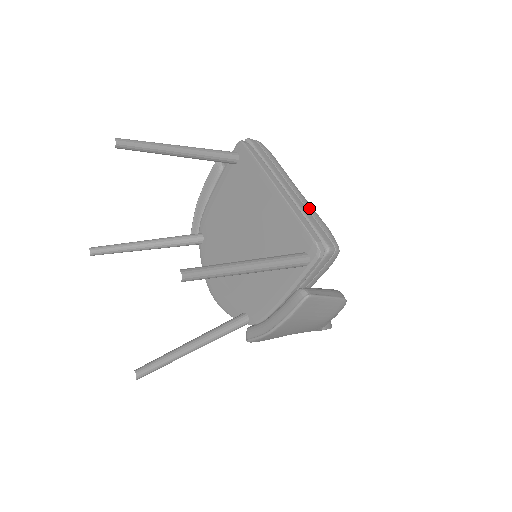
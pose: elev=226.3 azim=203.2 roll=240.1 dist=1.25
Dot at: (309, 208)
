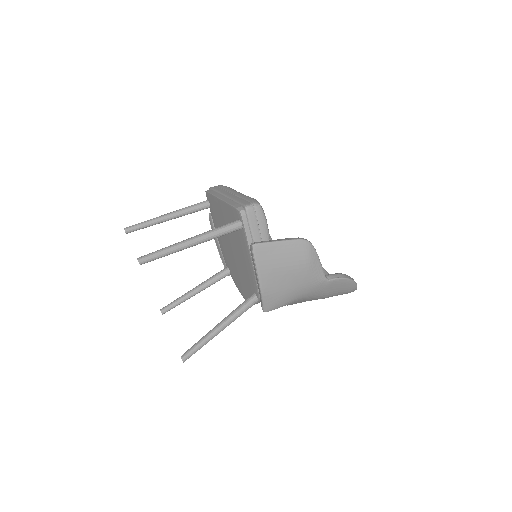
Dot at: (241, 196)
